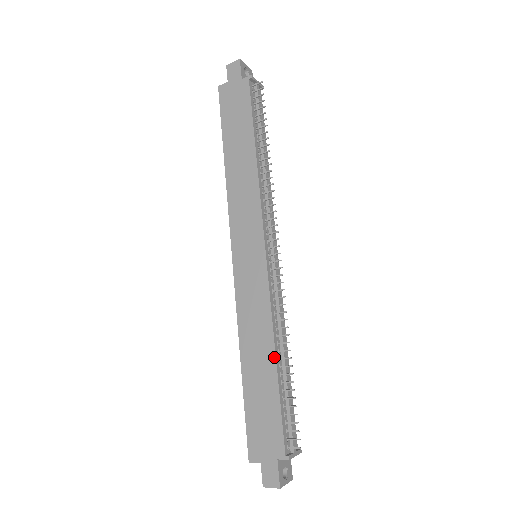
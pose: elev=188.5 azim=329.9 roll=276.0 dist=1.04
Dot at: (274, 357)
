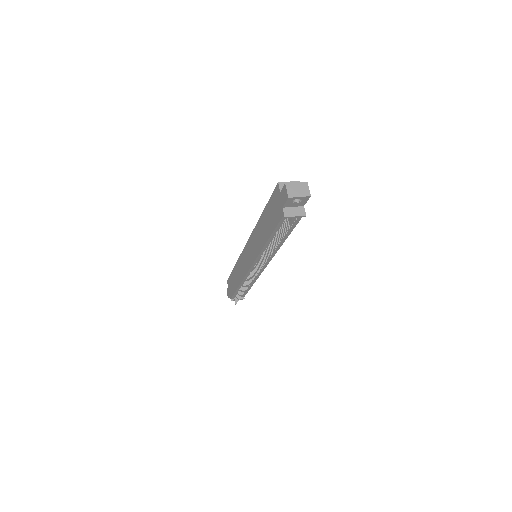
Dot at: (238, 285)
